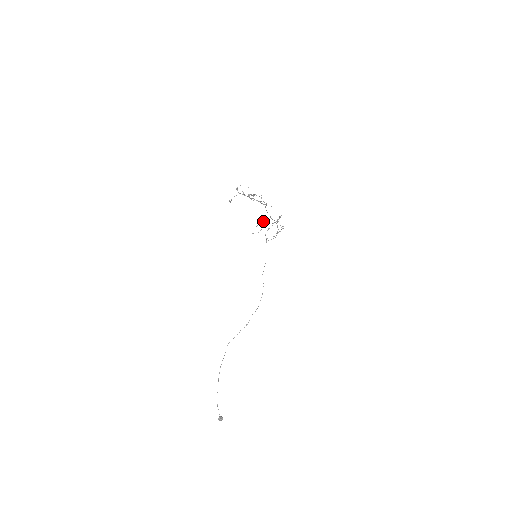
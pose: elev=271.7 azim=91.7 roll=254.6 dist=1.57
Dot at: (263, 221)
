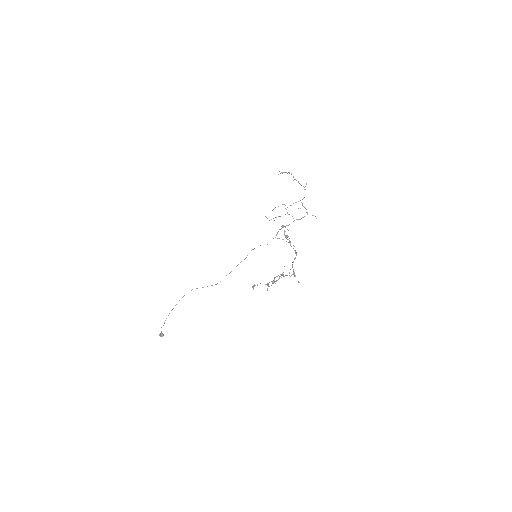
Dot at: (285, 205)
